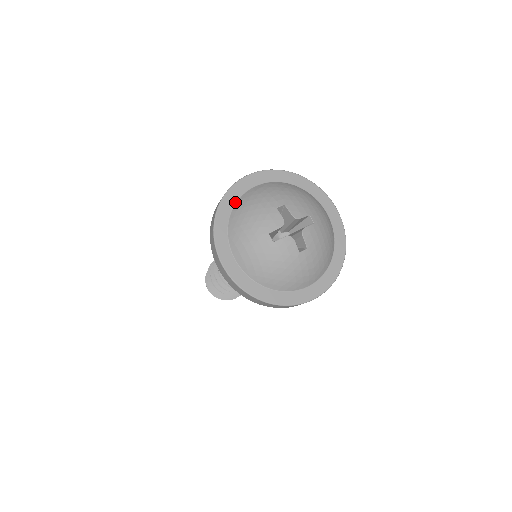
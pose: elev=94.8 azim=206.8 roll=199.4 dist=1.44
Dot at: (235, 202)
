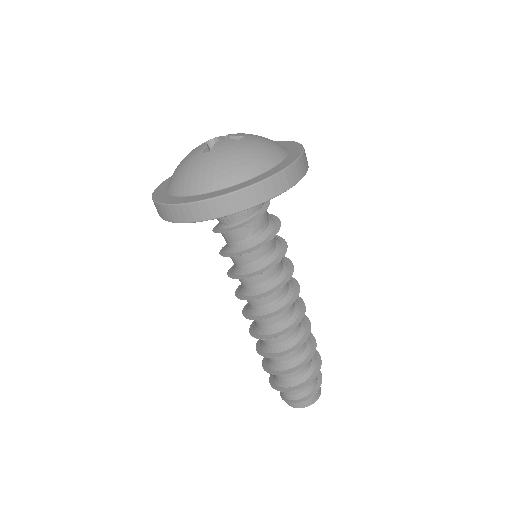
Dot at: occluded
